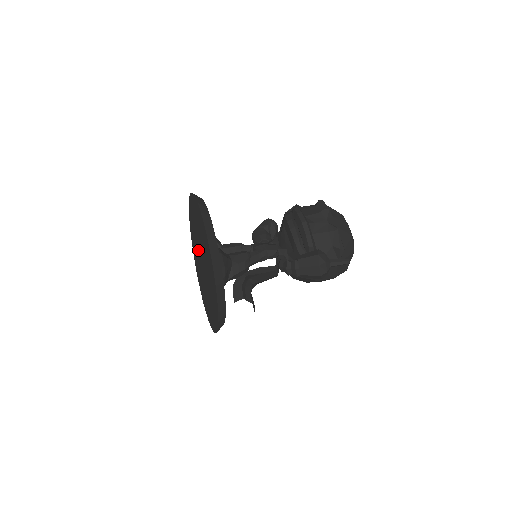
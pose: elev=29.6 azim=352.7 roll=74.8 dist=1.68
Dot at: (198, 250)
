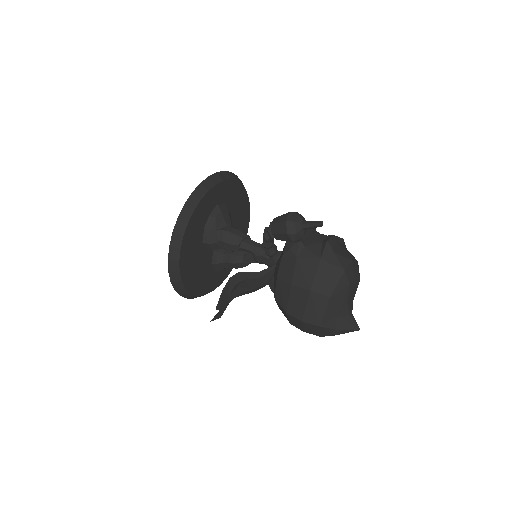
Dot at: occluded
